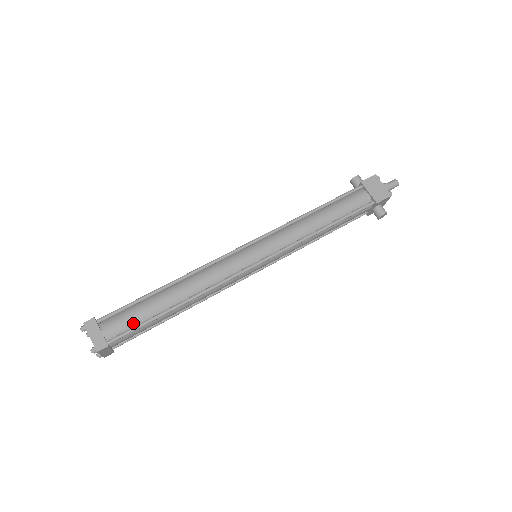
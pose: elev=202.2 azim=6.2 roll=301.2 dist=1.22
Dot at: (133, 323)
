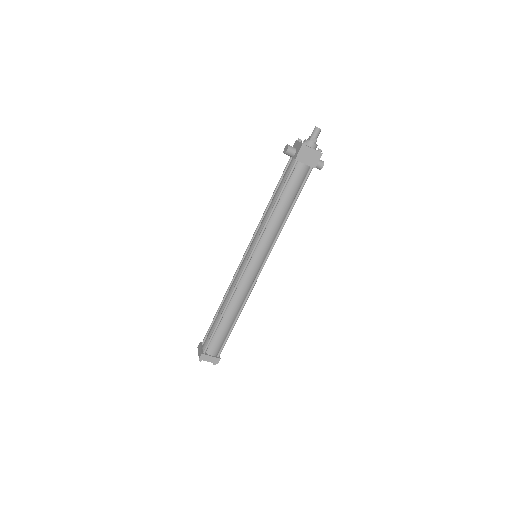
Dot at: (222, 341)
